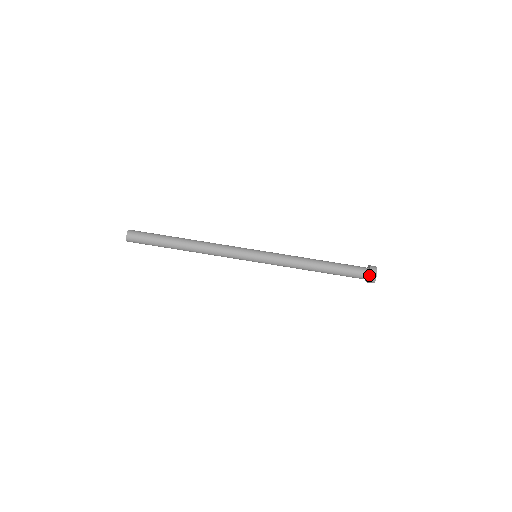
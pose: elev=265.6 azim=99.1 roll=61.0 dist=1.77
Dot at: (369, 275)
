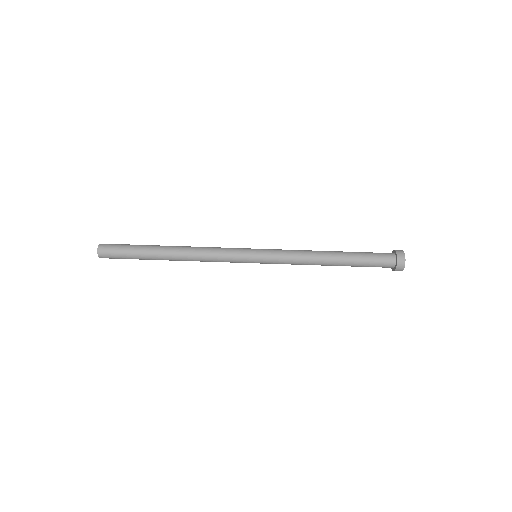
Dot at: (395, 254)
